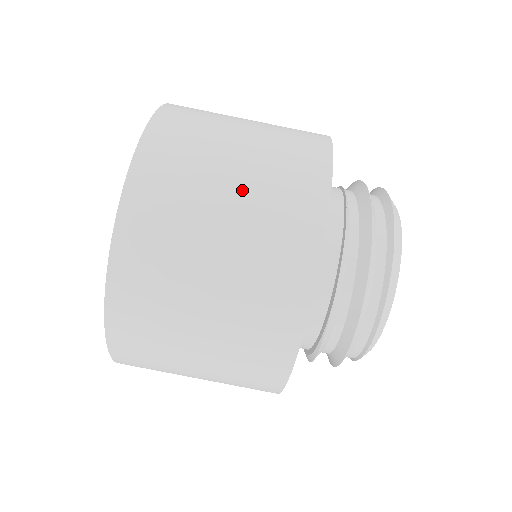
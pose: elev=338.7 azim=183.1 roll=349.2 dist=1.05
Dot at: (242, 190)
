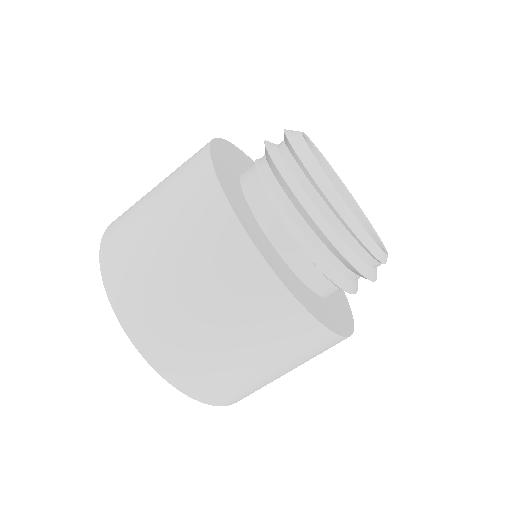
Dot at: (176, 254)
